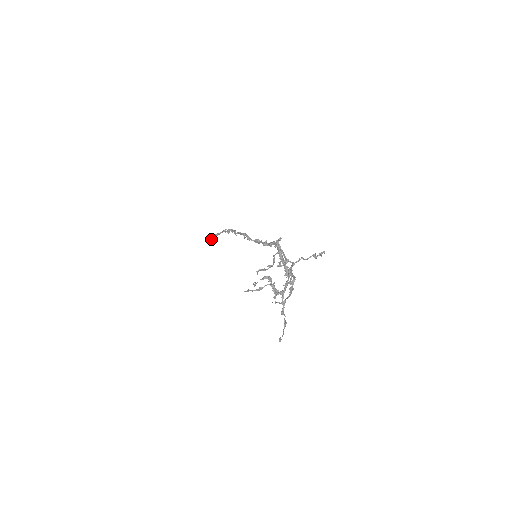
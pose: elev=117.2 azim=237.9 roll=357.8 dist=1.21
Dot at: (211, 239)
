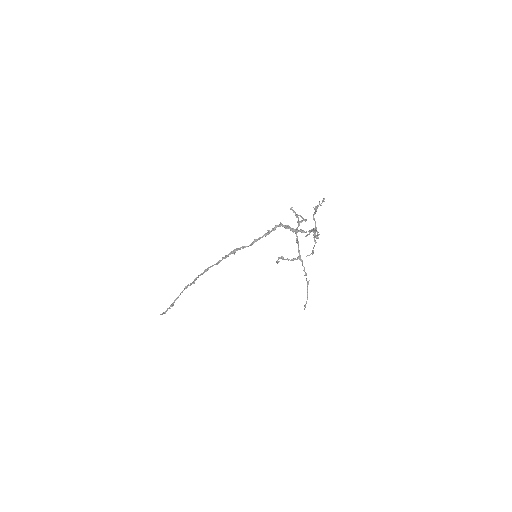
Dot at: (165, 313)
